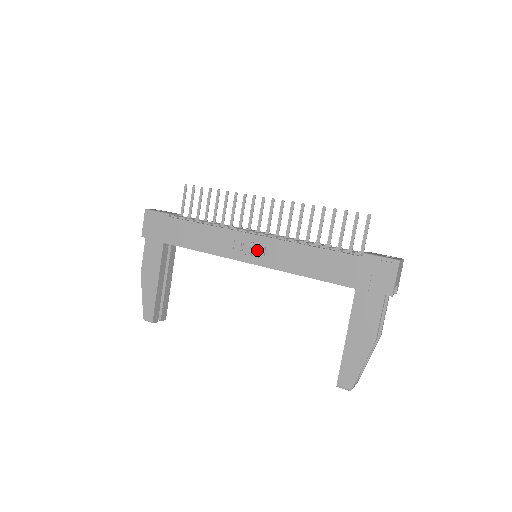
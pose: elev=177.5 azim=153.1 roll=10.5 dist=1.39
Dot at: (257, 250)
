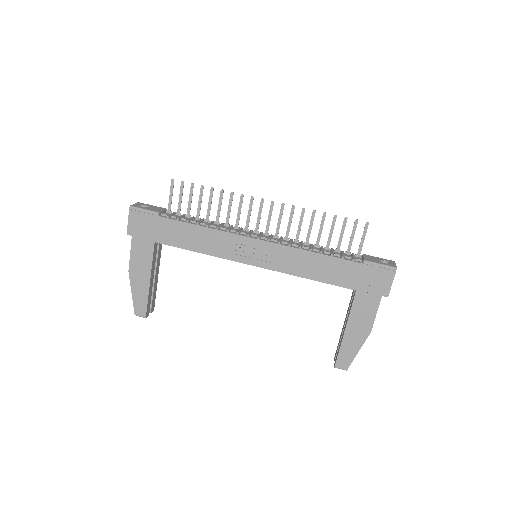
Dot at: (261, 254)
